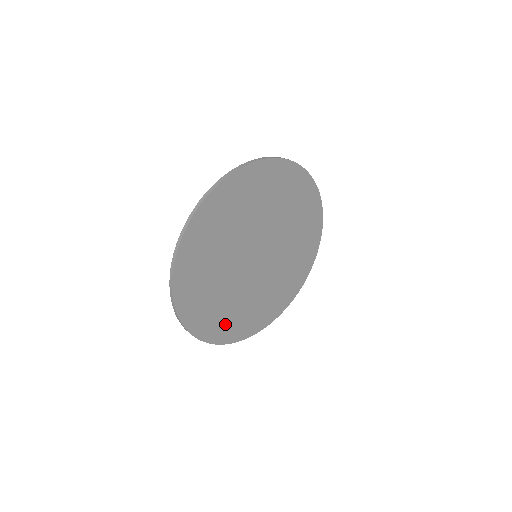
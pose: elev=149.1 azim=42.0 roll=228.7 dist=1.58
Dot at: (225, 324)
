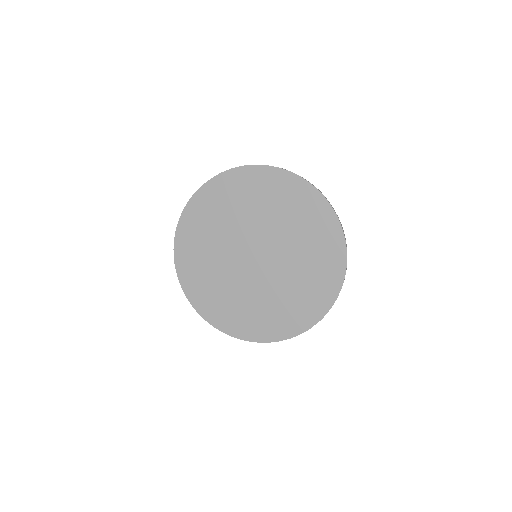
Dot at: (208, 297)
